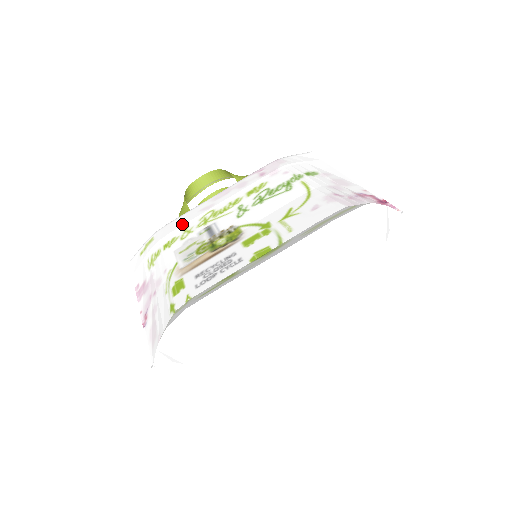
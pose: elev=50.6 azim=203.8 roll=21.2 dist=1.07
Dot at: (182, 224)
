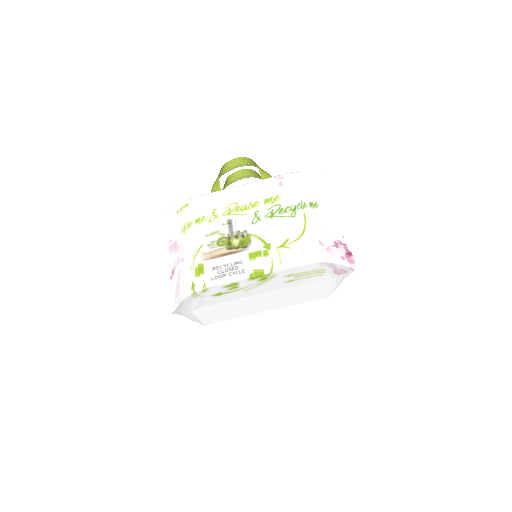
Dot at: (212, 204)
